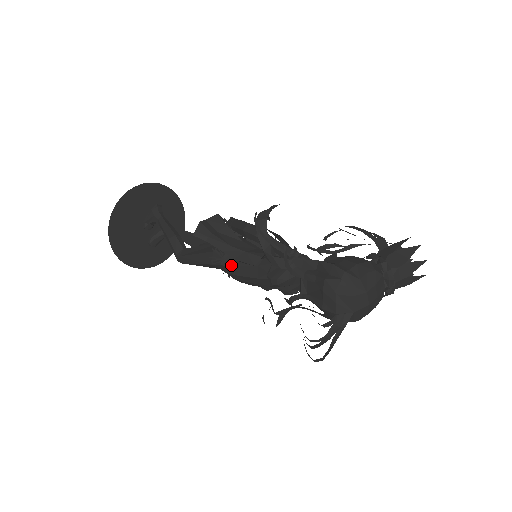
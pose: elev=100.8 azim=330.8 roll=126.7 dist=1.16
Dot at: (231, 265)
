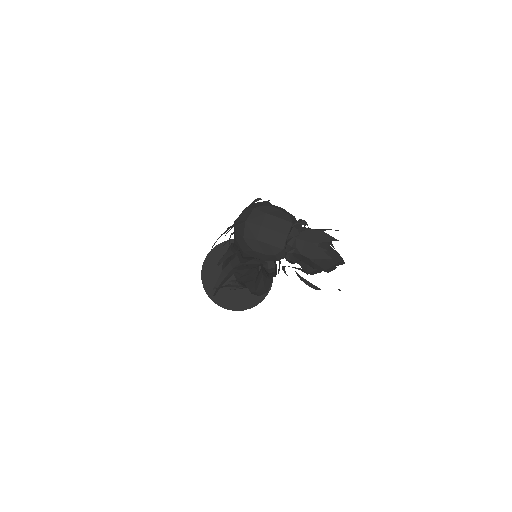
Dot at: occluded
